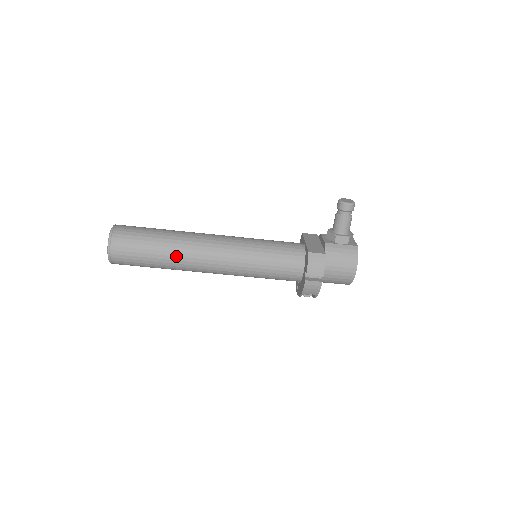
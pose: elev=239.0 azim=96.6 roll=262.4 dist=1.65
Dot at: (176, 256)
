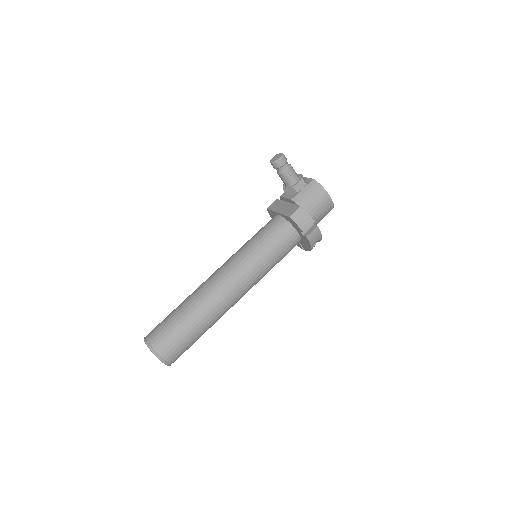
Dot at: (208, 313)
